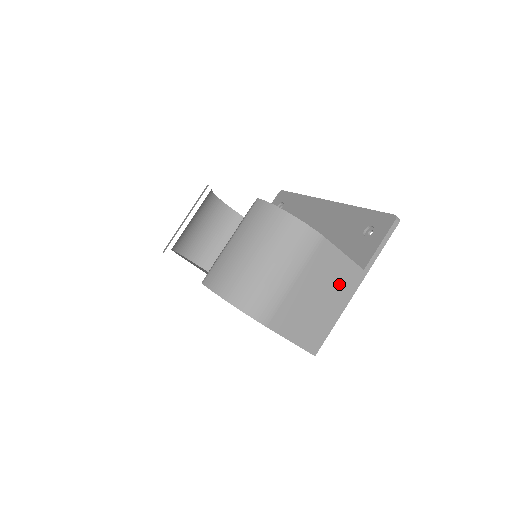
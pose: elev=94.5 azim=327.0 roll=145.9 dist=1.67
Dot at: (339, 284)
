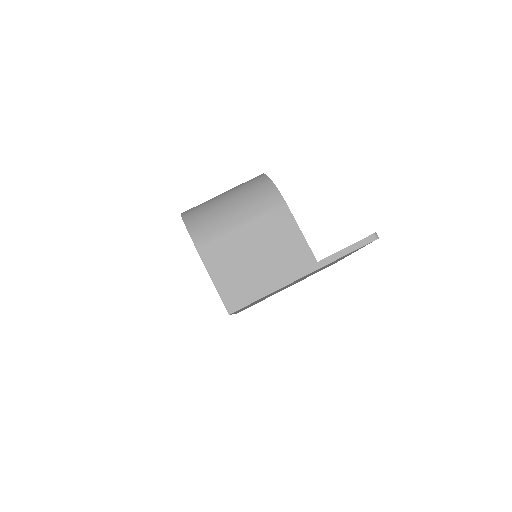
Dot at: (285, 258)
